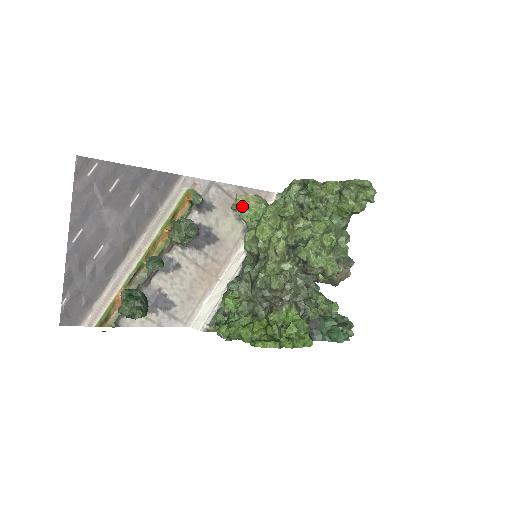
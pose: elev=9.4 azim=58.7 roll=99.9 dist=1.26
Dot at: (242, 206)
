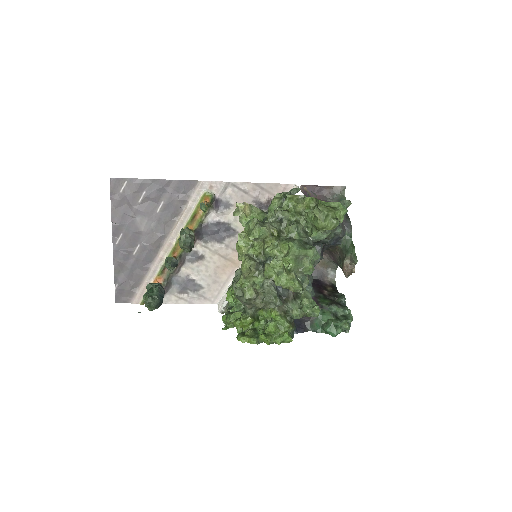
Dot at: (240, 213)
